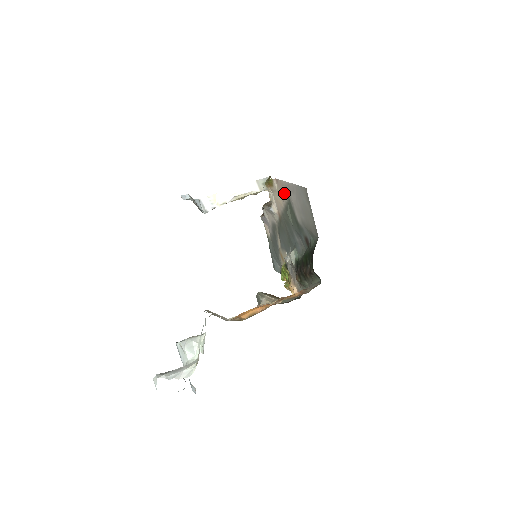
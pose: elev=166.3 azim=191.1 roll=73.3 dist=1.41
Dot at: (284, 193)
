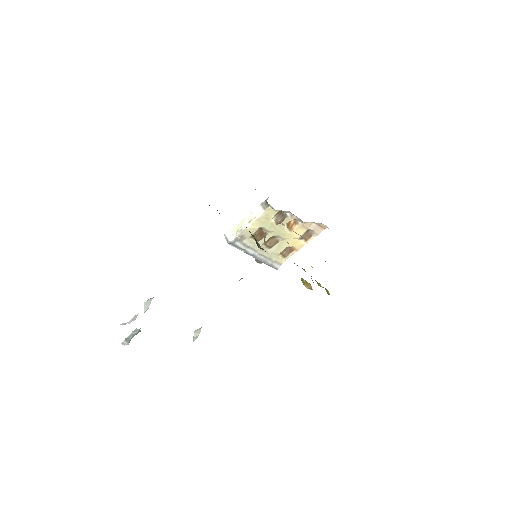
Dot at: occluded
